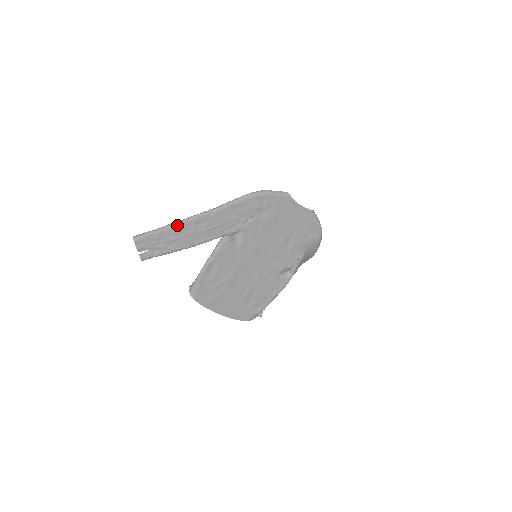
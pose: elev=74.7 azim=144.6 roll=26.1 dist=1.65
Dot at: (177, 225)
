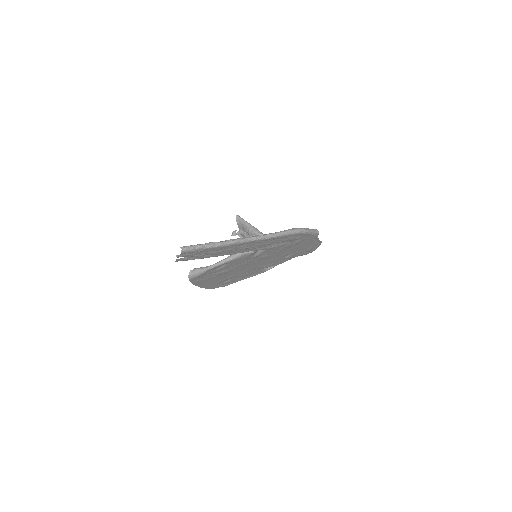
Dot at: (224, 245)
